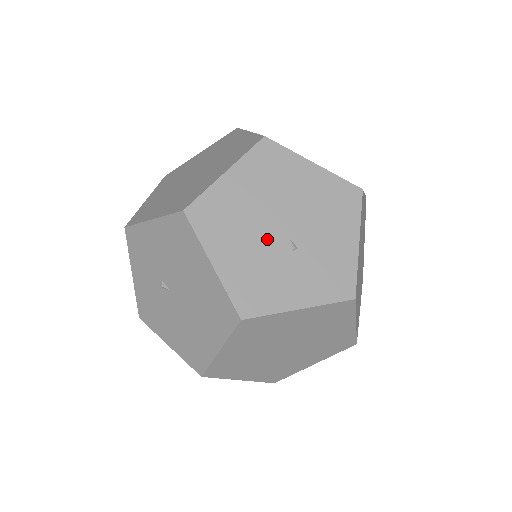
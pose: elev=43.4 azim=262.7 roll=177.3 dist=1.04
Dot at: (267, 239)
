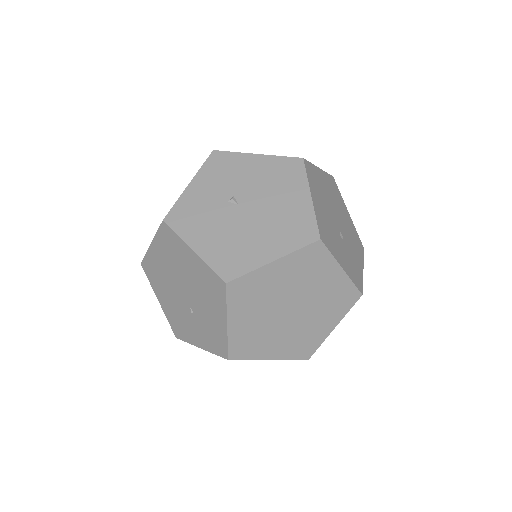
Dot at: (332, 218)
